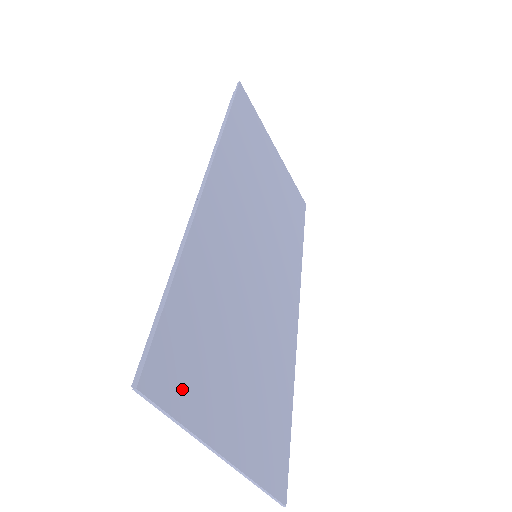
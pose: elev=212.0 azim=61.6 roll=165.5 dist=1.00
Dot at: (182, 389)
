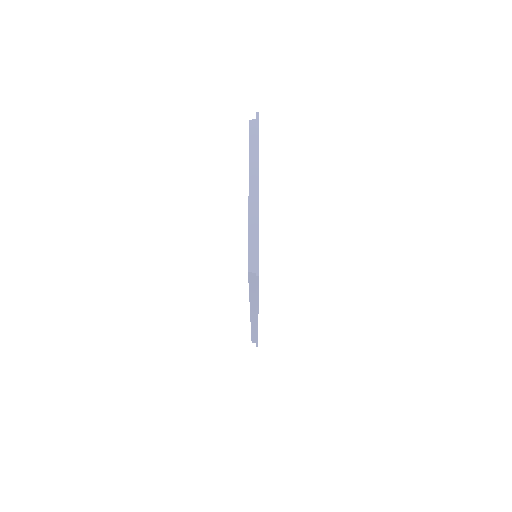
Dot at: occluded
